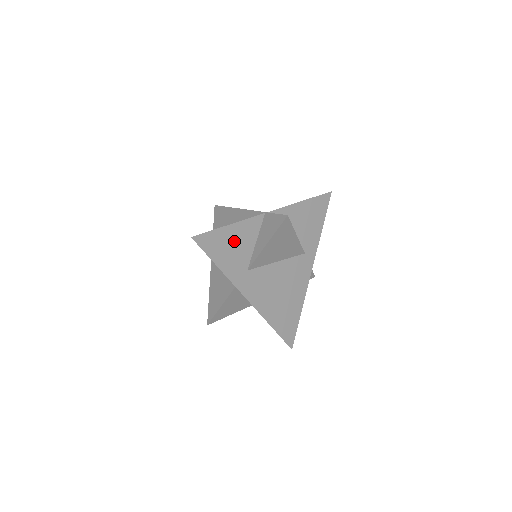
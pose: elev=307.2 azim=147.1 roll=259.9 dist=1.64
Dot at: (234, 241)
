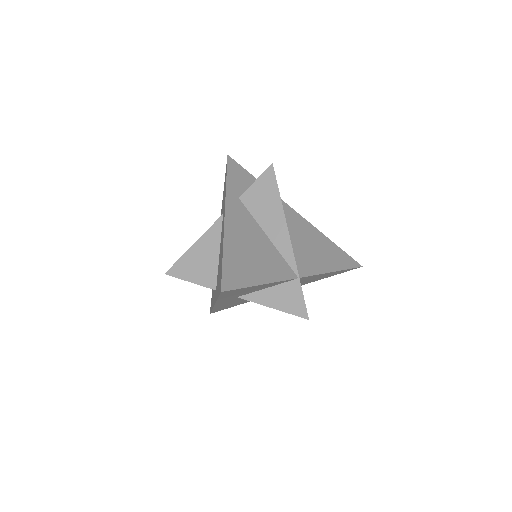
Dot at: (251, 289)
